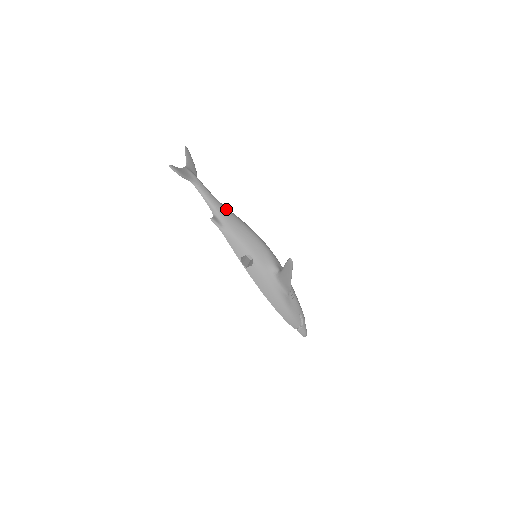
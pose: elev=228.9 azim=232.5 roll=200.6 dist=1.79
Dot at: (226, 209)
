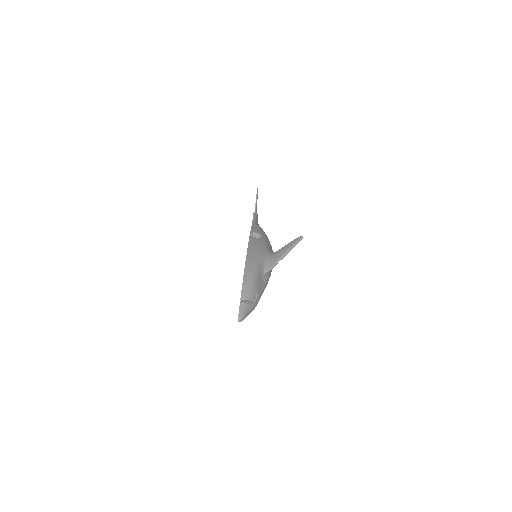
Dot at: occluded
